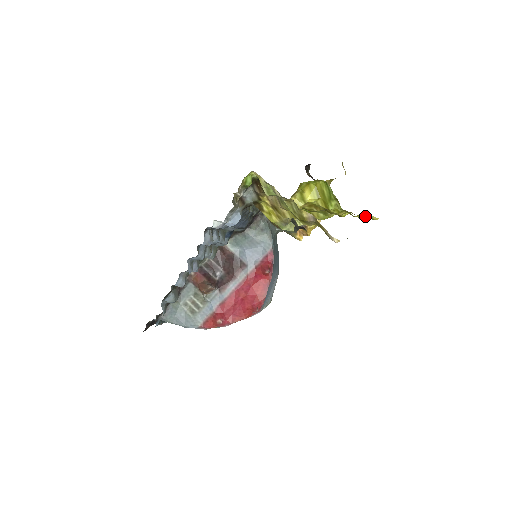
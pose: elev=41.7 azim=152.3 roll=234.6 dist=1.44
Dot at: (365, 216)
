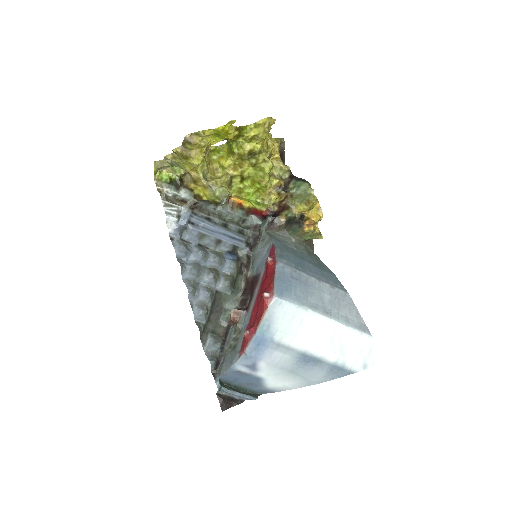
Dot at: (255, 129)
